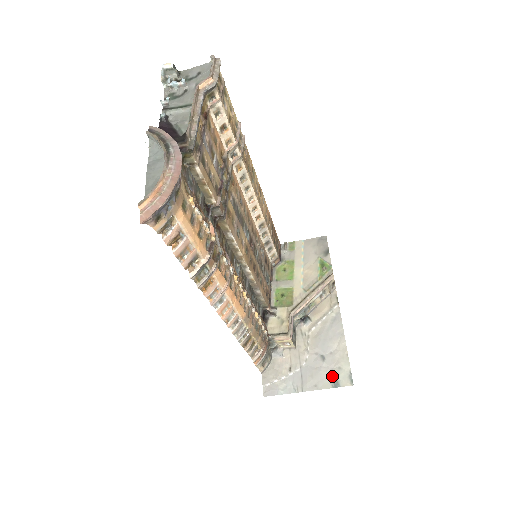
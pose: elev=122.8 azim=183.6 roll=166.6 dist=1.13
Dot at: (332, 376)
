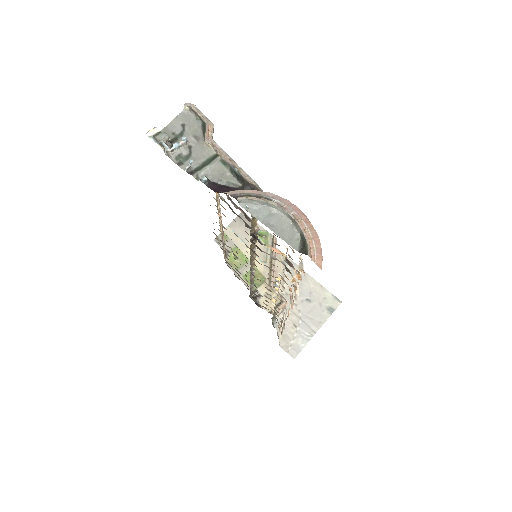
Dot at: (325, 307)
